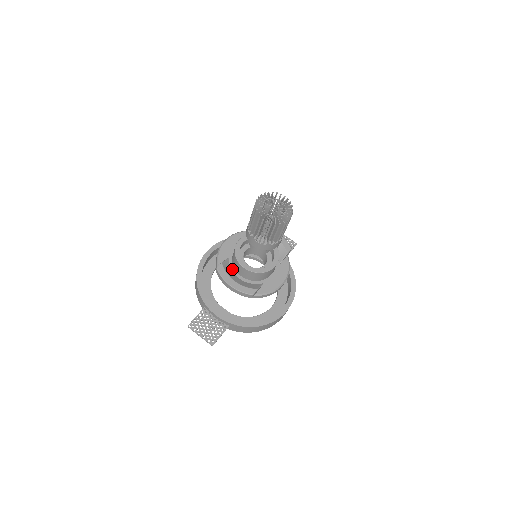
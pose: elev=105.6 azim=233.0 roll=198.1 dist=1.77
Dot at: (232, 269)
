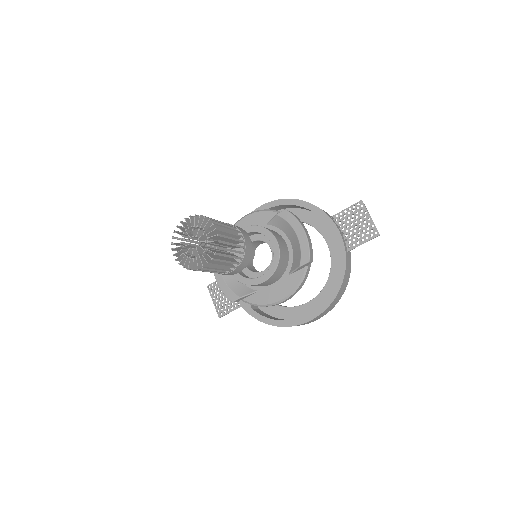
Dot at: occluded
